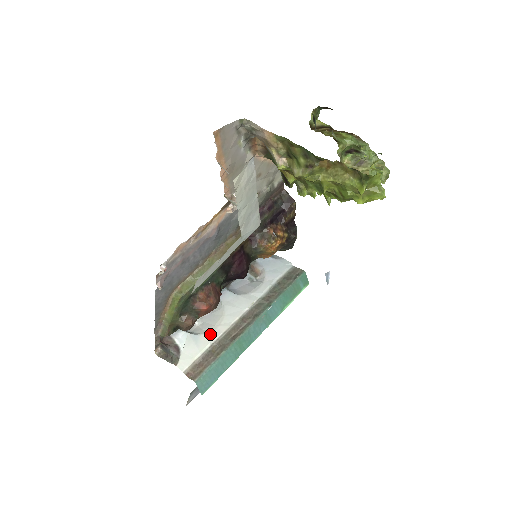
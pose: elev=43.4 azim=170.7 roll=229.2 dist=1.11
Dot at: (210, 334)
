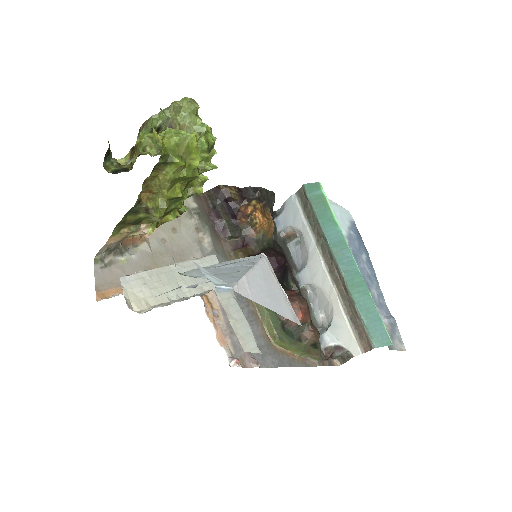
Dot at: (335, 310)
